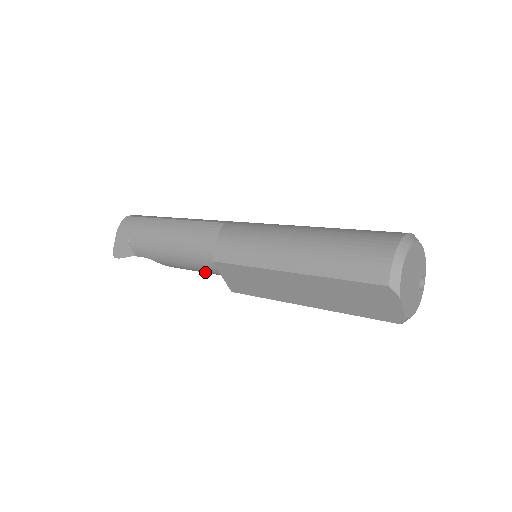
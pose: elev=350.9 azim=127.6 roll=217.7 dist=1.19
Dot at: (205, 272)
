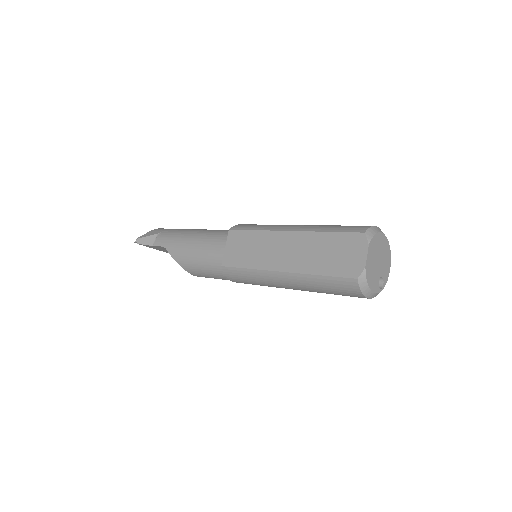
Dot at: (204, 261)
